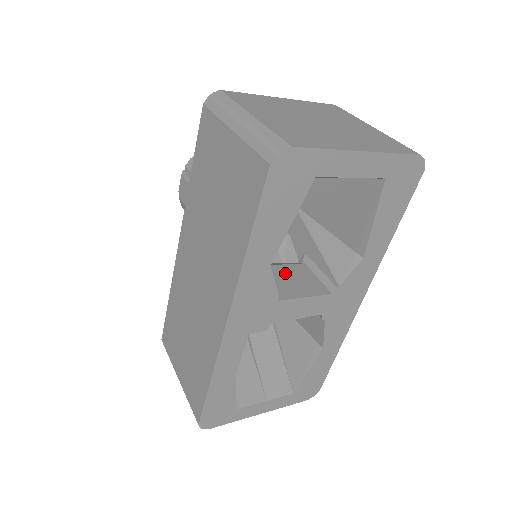
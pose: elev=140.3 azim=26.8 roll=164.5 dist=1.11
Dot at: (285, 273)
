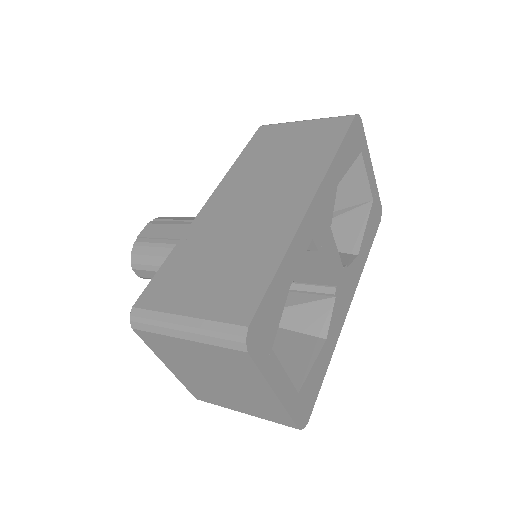
Dot at: occluded
